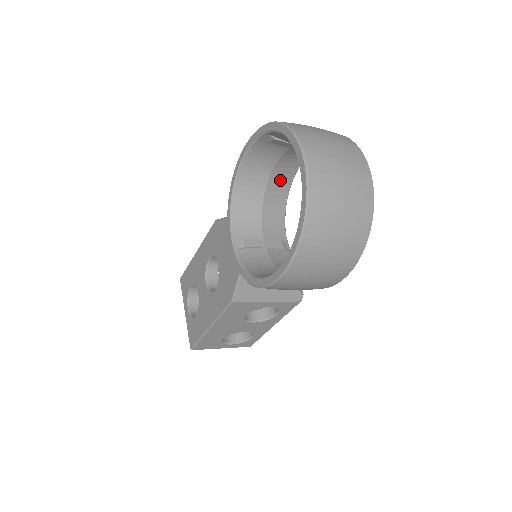
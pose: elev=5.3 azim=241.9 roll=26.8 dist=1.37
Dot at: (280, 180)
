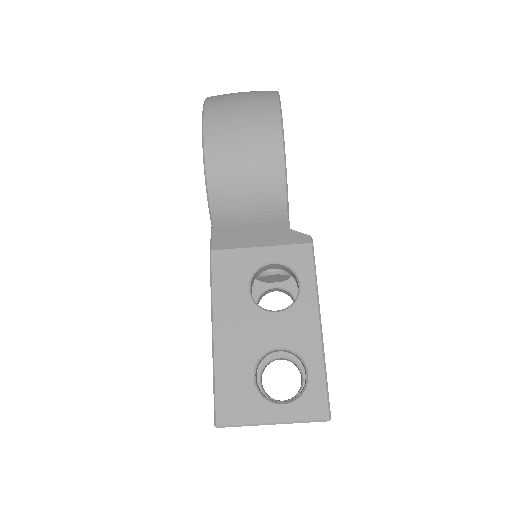
Dot at: occluded
